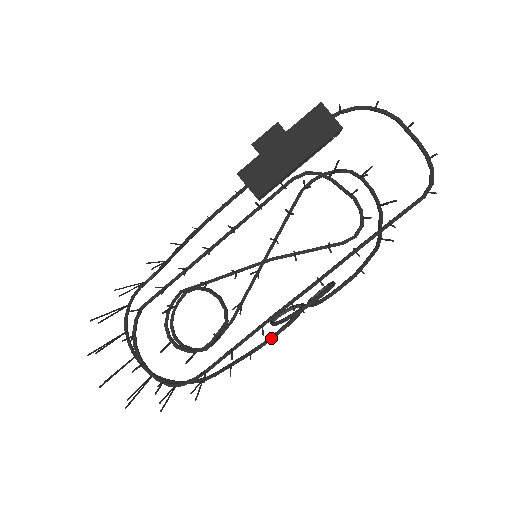
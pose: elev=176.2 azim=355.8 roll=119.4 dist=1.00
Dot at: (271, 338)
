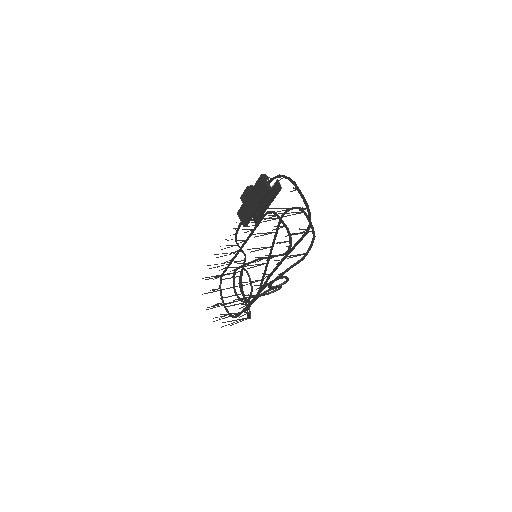
Dot at: (252, 302)
